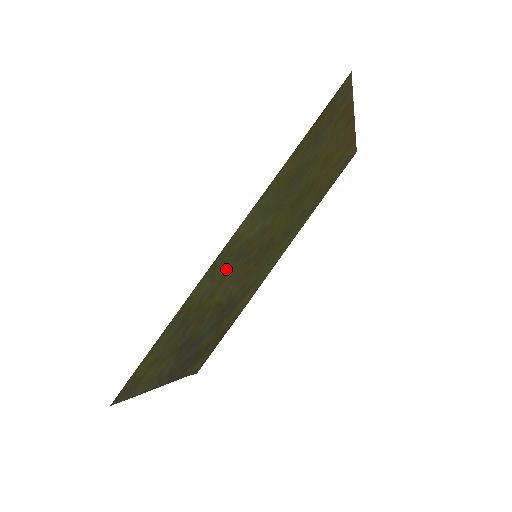
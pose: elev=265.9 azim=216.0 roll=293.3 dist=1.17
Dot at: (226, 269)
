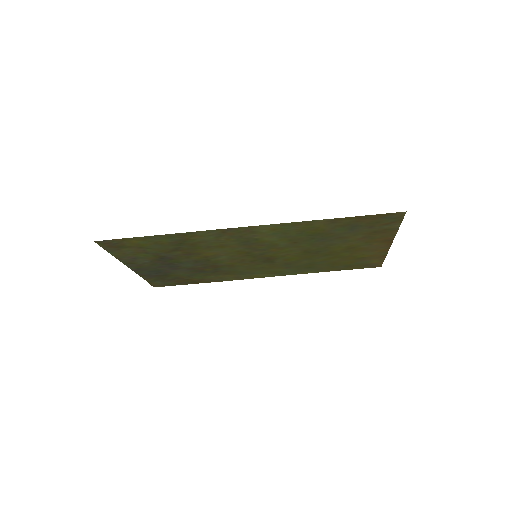
Dot at: (231, 242)
